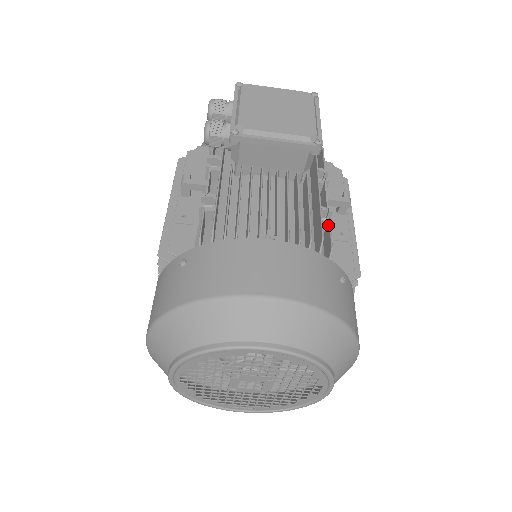
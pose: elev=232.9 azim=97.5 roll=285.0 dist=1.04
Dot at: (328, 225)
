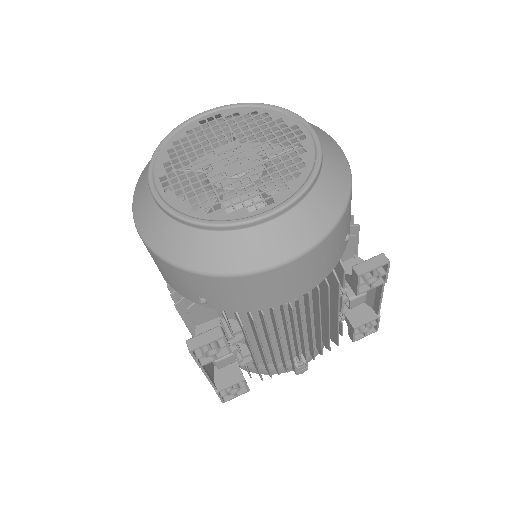
Dot at: occluded
